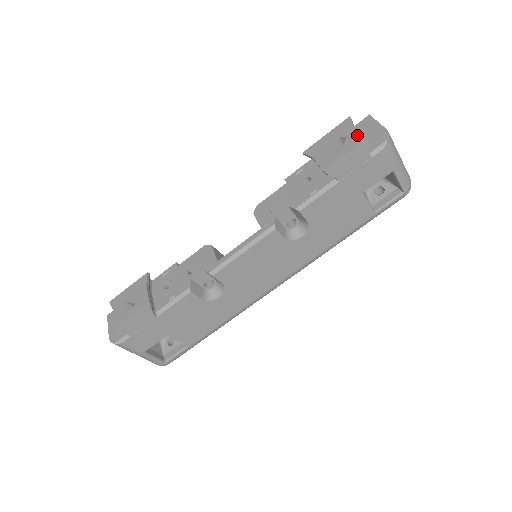
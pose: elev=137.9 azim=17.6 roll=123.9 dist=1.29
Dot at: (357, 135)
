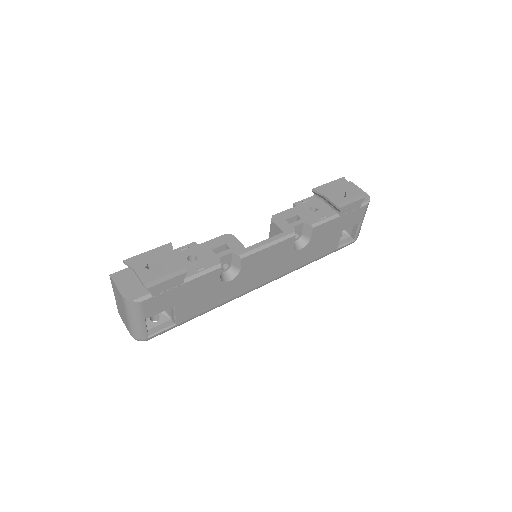
Dot at: (354, 190)
